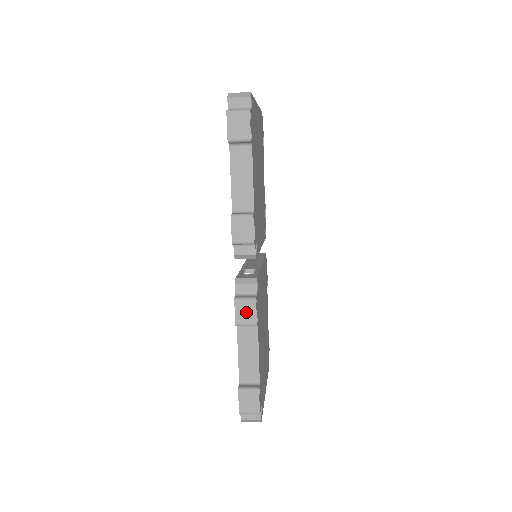
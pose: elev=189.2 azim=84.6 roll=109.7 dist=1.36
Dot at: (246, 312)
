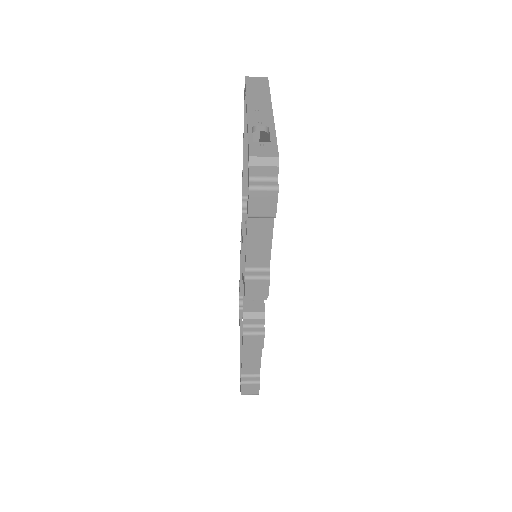
Dot at: (254, 342)
